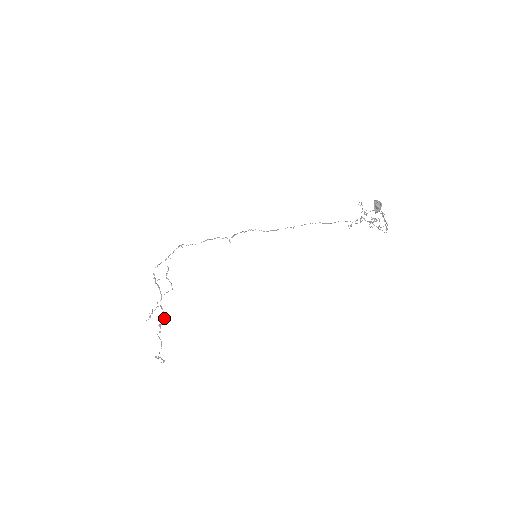
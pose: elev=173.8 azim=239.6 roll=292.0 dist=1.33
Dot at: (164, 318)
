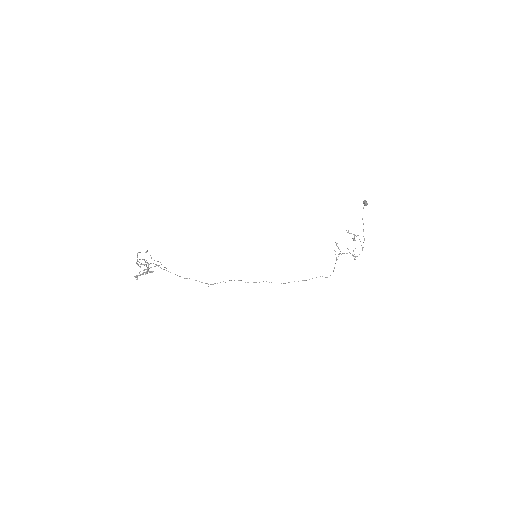
Dot at: occluded
